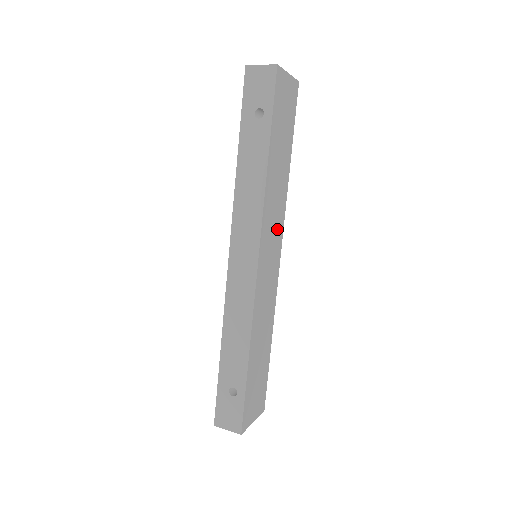
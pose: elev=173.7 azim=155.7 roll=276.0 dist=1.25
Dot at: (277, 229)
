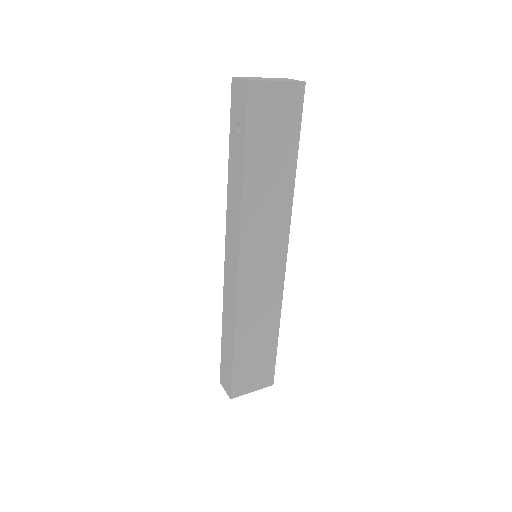
Dot at: (275, 235)
